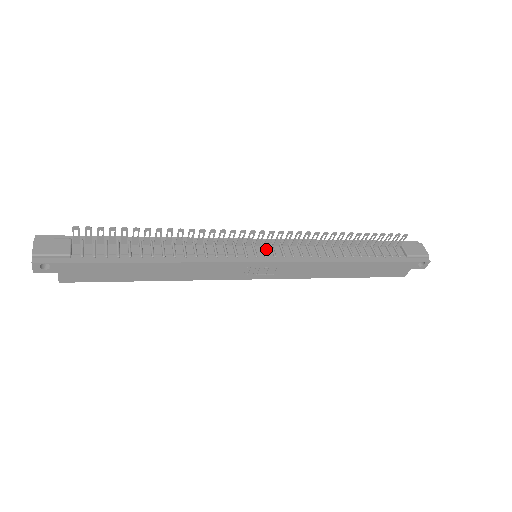
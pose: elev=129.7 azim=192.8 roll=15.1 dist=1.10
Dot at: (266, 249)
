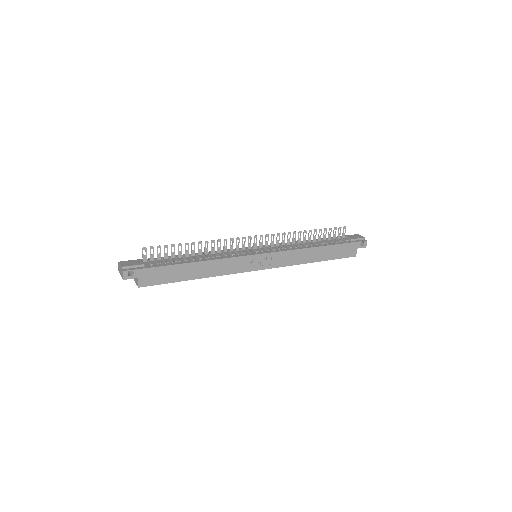
Dot at: (261, 249)
